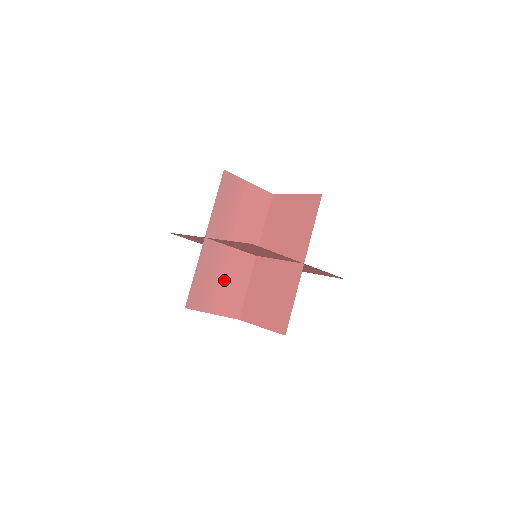
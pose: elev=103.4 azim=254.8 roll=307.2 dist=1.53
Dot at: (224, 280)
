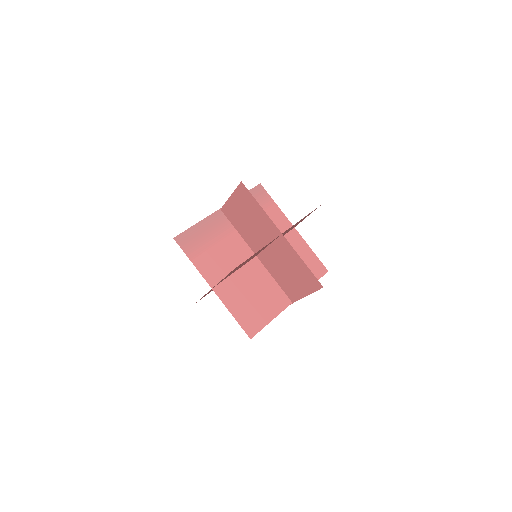
Dot at: (217, 248)
